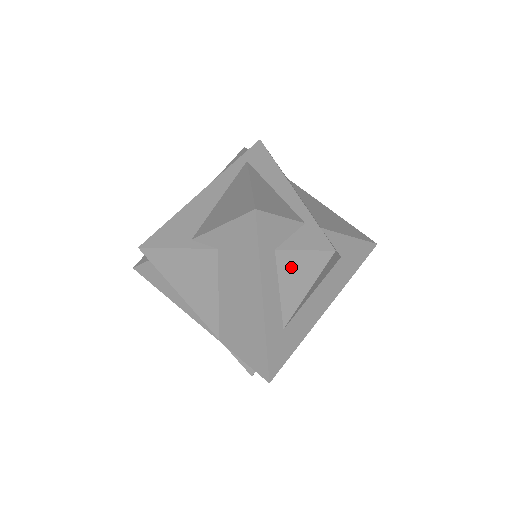
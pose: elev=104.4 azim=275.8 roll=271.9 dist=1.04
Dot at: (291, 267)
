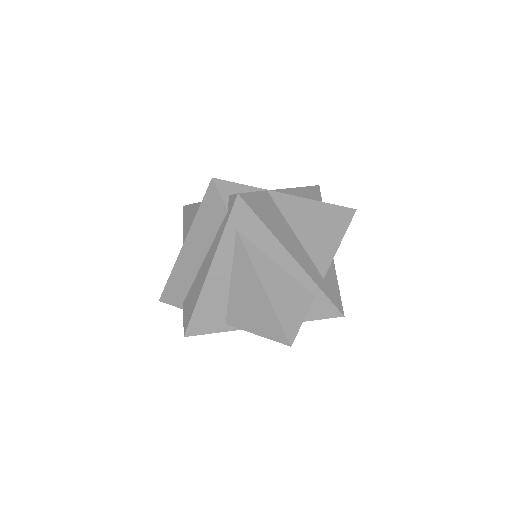
Dot at: occluded
